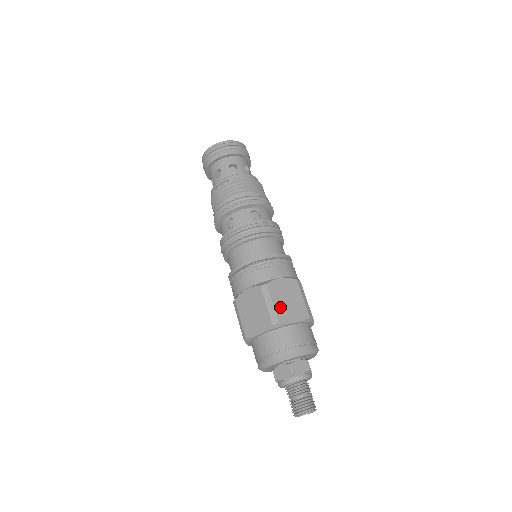
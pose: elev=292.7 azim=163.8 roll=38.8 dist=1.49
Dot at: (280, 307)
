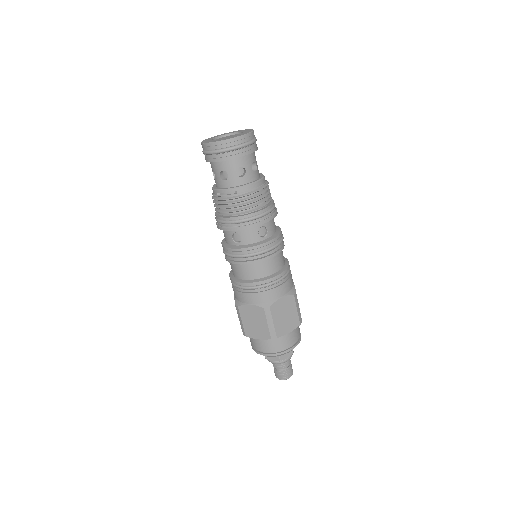
Dot at: (279, 324)
